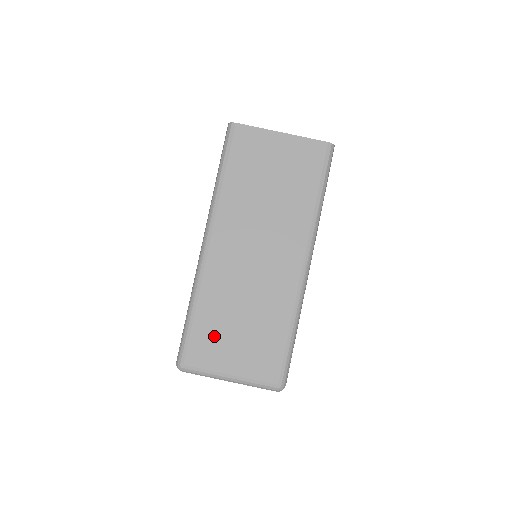
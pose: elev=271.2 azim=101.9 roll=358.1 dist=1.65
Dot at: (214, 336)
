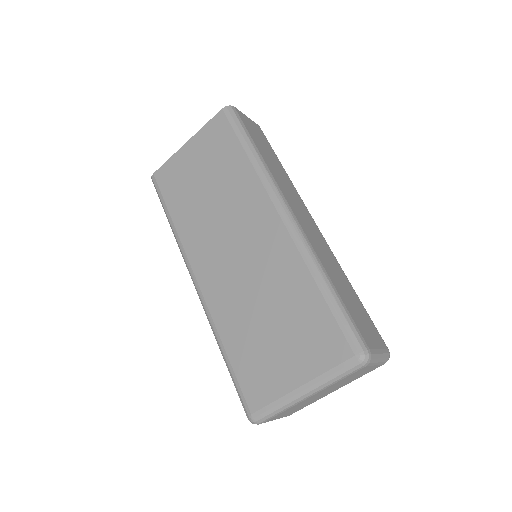
Dot at: (257, 359)
